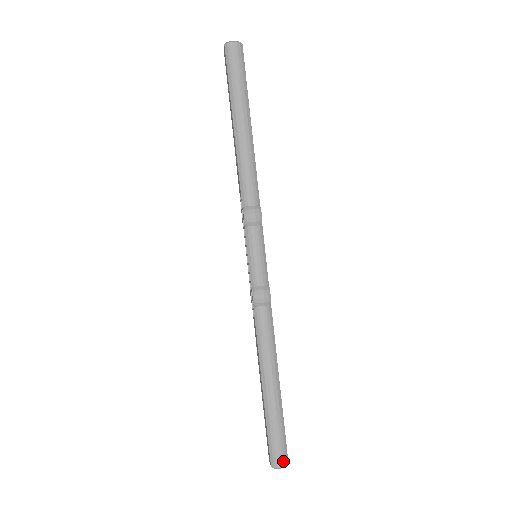
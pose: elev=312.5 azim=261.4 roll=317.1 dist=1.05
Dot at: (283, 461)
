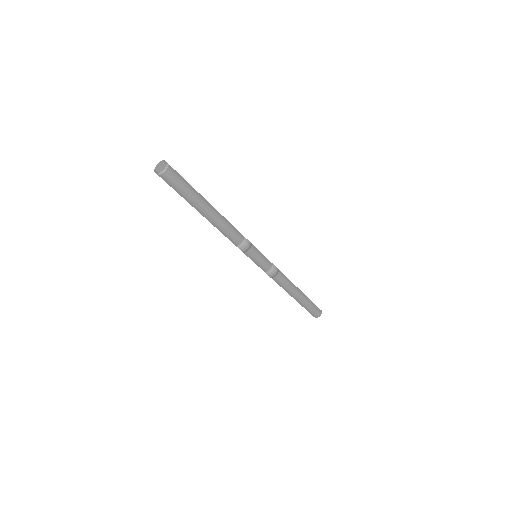
Dot at: (320, 313)
